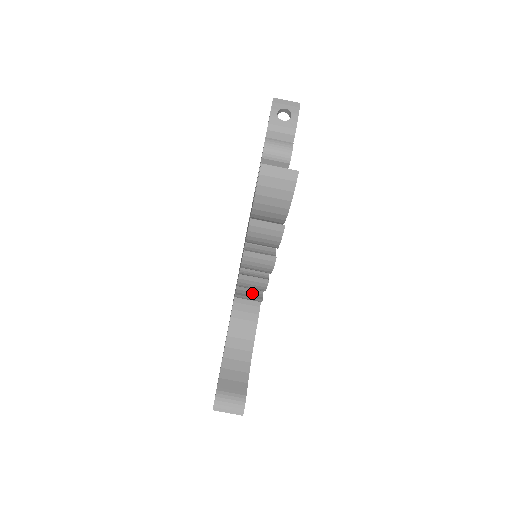
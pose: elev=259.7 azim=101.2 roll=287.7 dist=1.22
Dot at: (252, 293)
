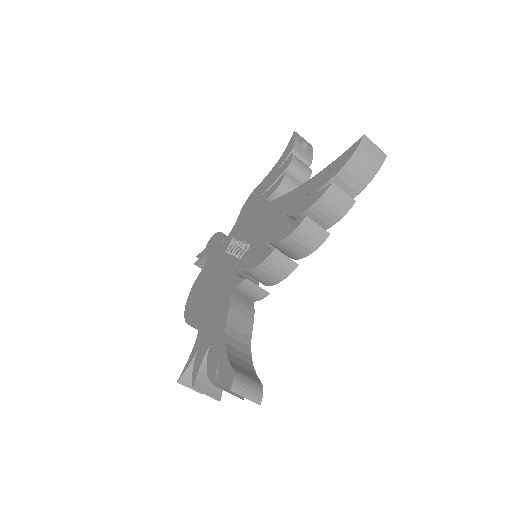
Dot at: occluded
